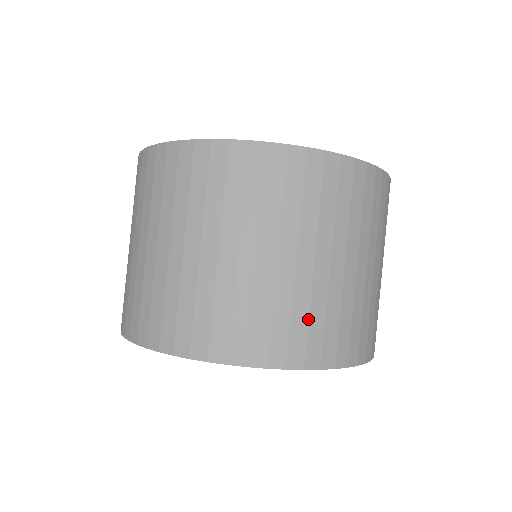
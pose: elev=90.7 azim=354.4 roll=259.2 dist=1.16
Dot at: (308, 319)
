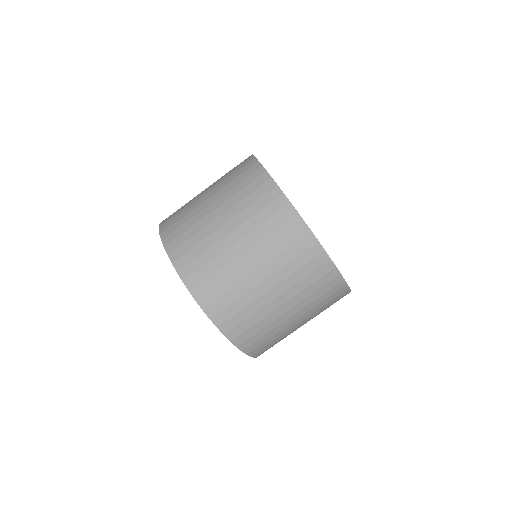
Dot at: (213, 273)
